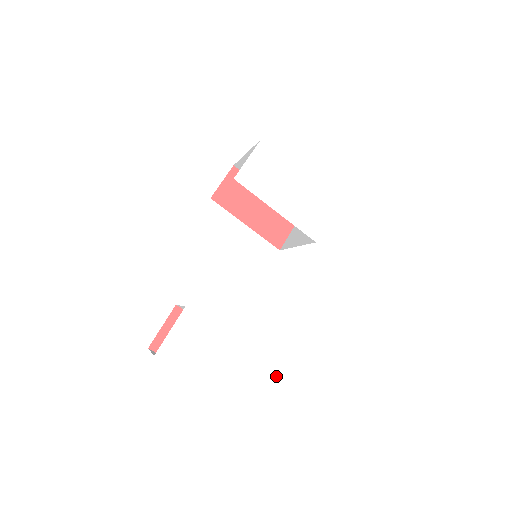
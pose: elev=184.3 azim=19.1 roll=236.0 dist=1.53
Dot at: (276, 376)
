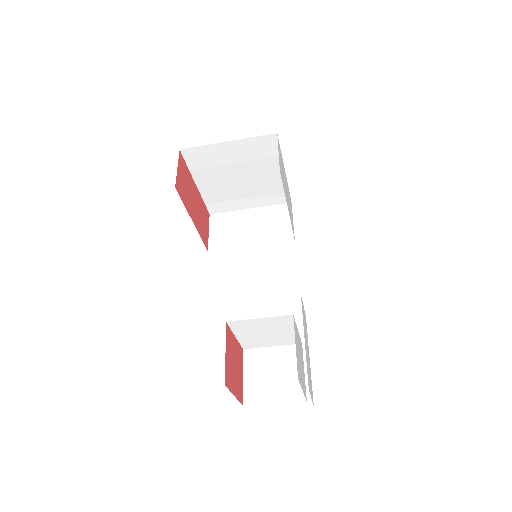
Dot at: (308, 372)
